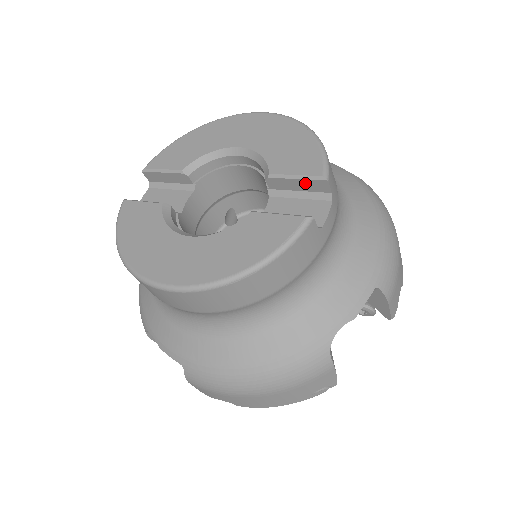
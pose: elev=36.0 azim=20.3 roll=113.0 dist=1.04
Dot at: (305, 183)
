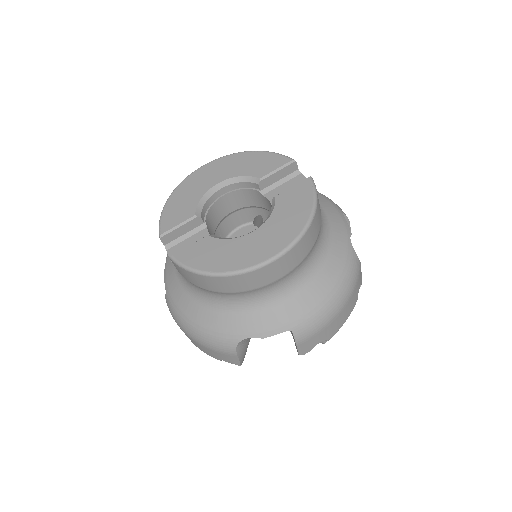
Dot at: (283, 171)
